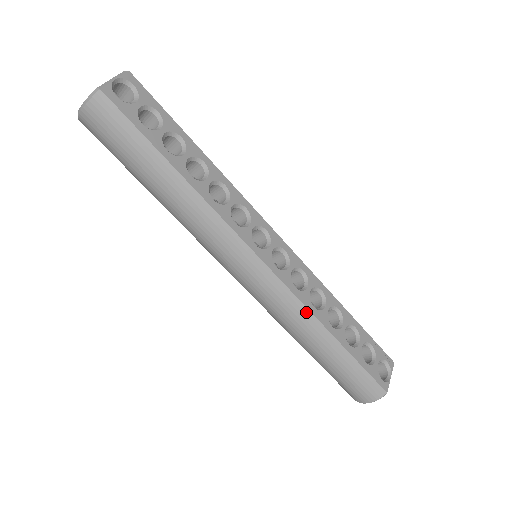
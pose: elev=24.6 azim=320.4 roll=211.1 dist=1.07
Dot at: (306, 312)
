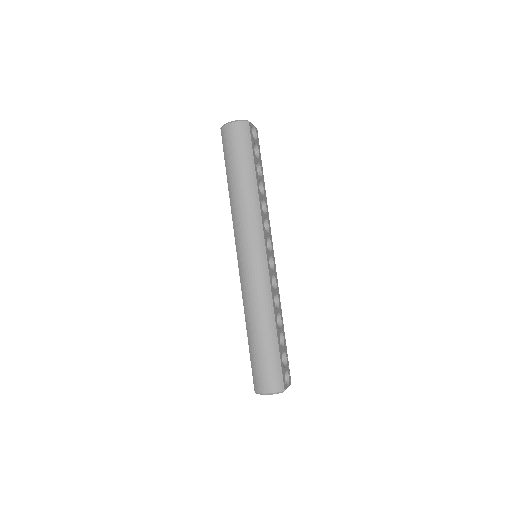
Dot at: (270, 300)
